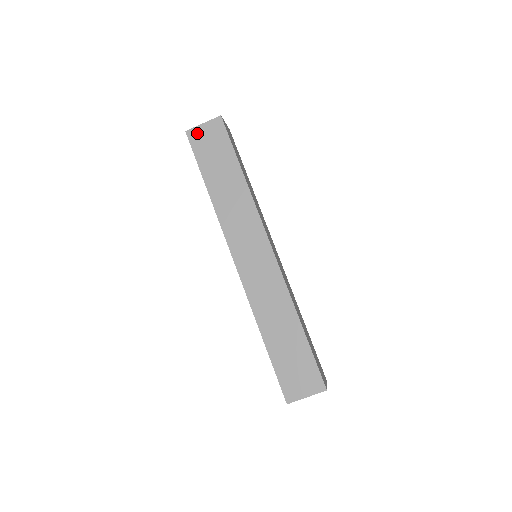
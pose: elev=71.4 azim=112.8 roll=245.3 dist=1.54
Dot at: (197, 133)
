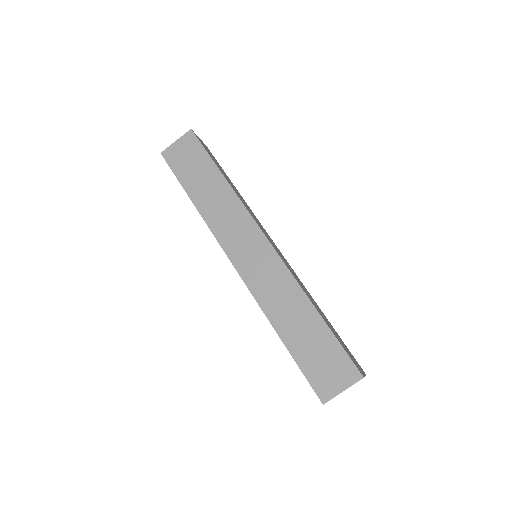
Dot at: (172, 151)
